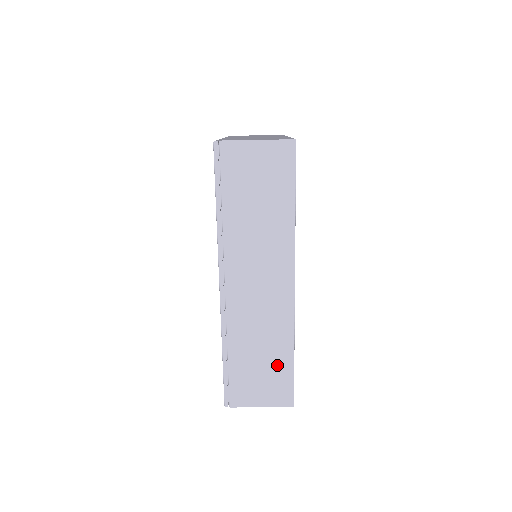
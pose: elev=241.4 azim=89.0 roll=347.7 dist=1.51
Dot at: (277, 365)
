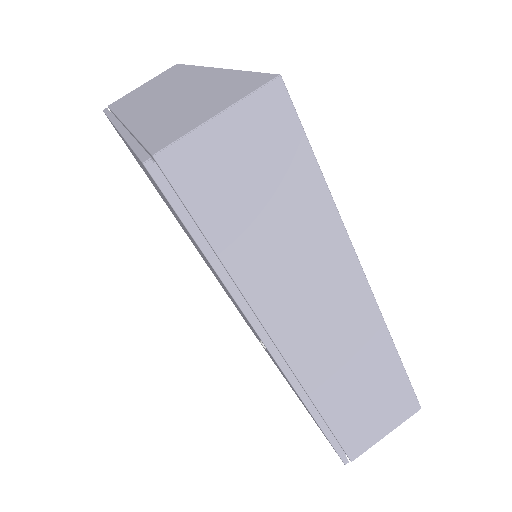
Dot at: (386, 385)
